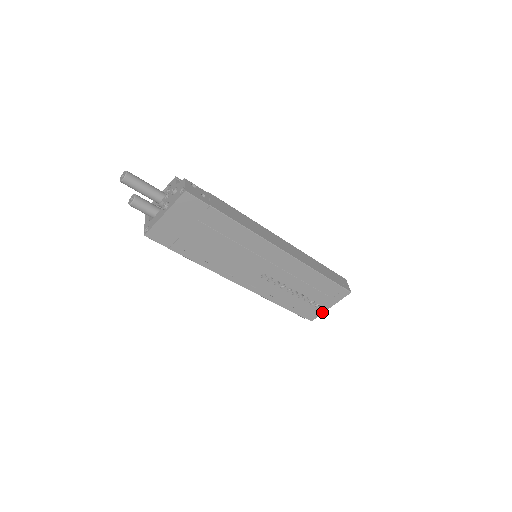
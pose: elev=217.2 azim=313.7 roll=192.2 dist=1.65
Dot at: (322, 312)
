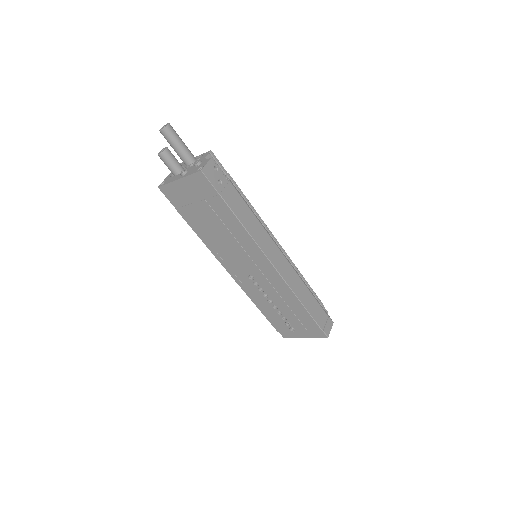
Dot at: (296, 337)
